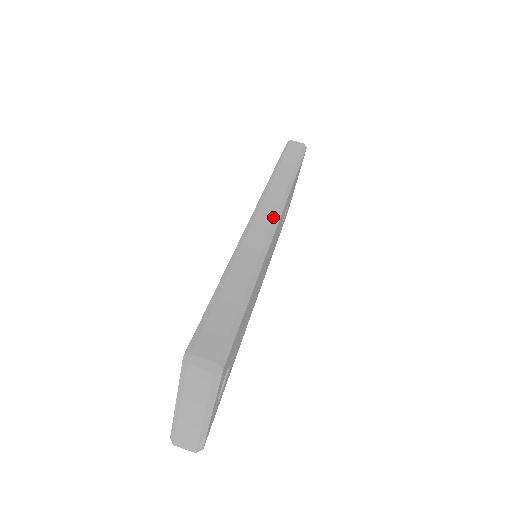
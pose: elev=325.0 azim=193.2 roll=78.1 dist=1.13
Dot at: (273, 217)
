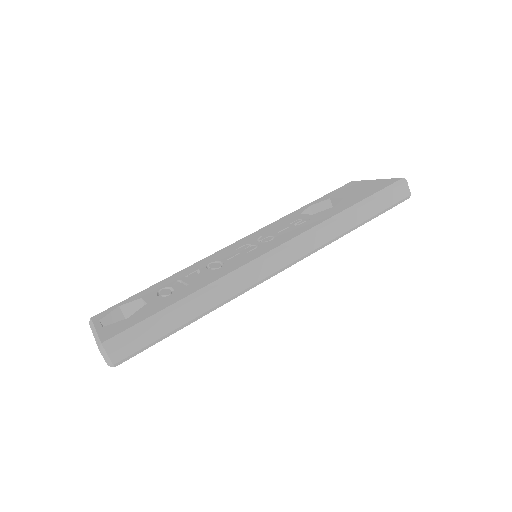
Dot at: (277, 270)
